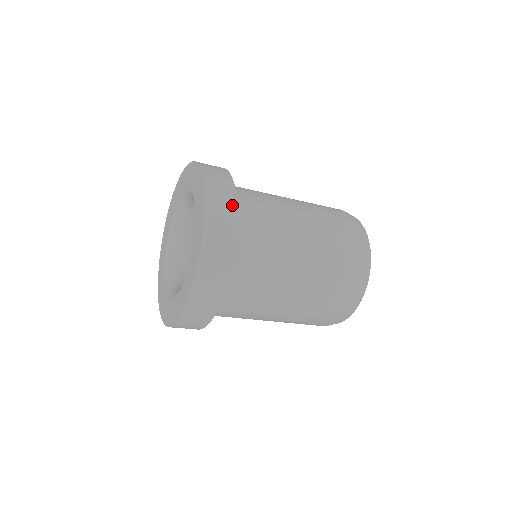
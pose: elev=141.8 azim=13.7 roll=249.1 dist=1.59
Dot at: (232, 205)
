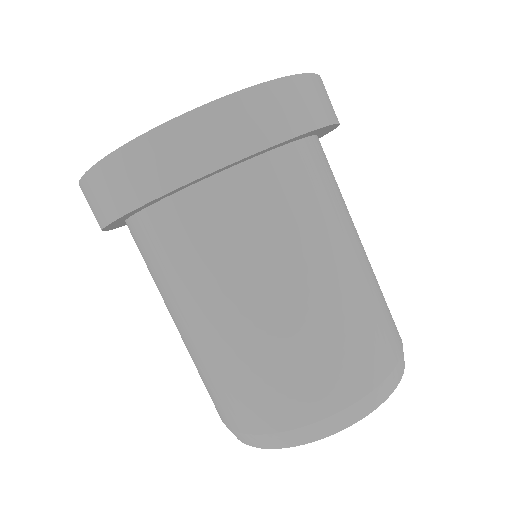
Dot at: occluded
